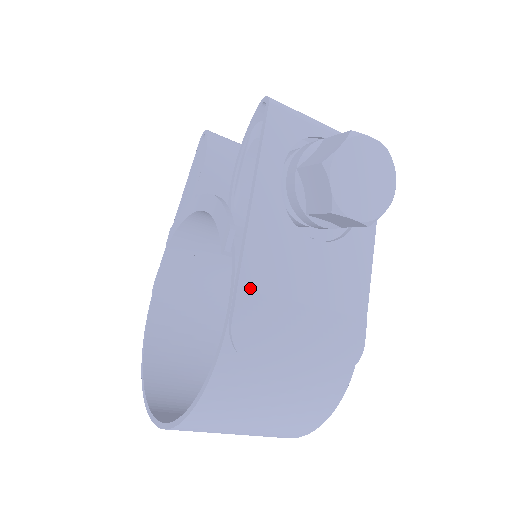
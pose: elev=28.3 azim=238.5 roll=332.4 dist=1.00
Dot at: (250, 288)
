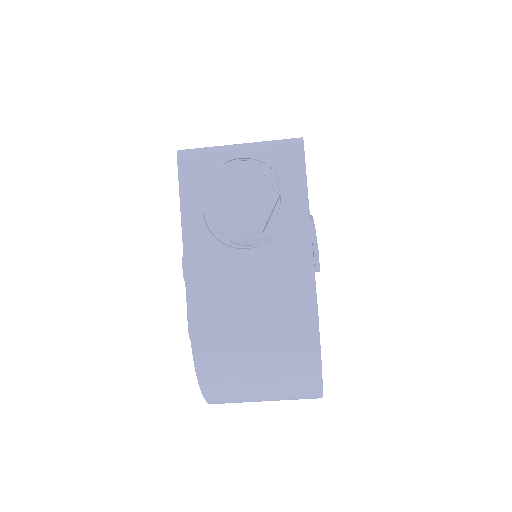
Dot at: (197, 306)
